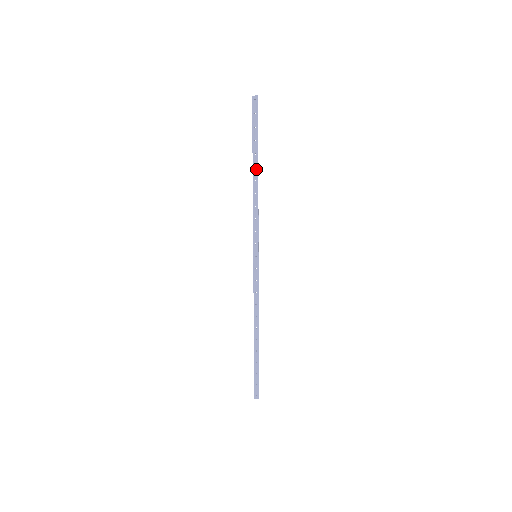
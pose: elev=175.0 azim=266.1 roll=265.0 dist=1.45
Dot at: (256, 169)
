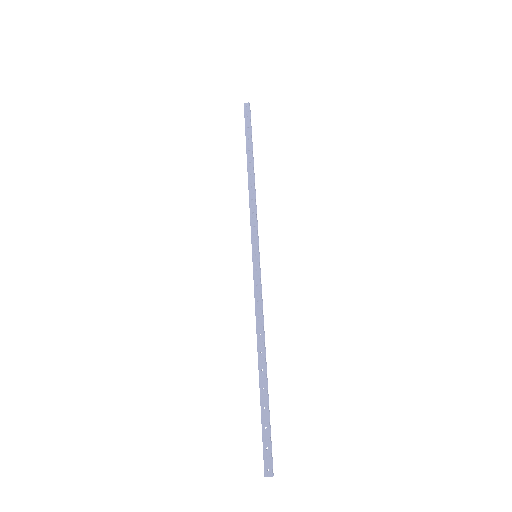
Dot at: (251, 164)
